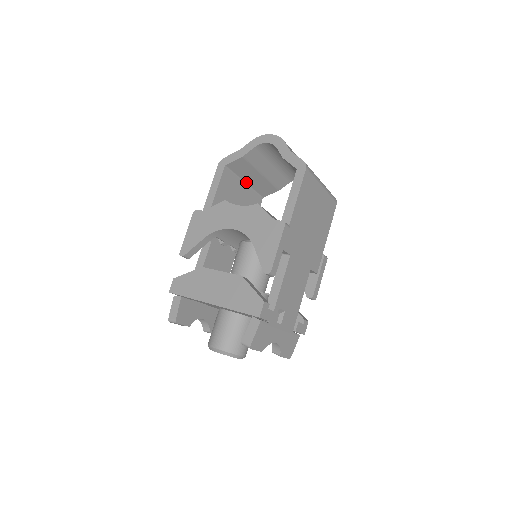
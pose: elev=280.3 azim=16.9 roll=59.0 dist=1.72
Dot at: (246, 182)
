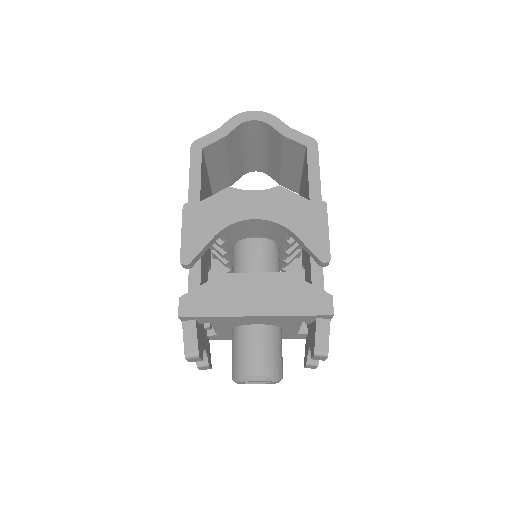
Dot at: (209, 173)
